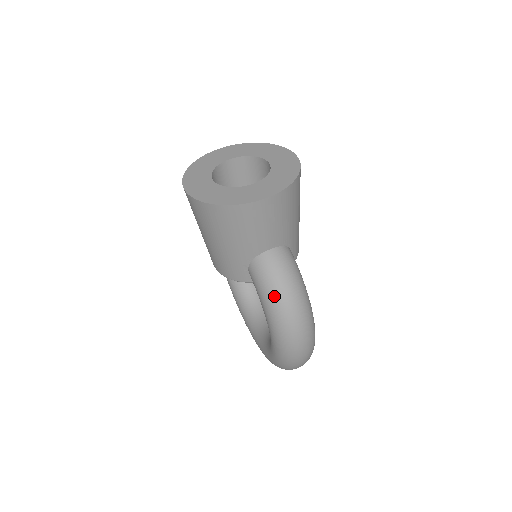
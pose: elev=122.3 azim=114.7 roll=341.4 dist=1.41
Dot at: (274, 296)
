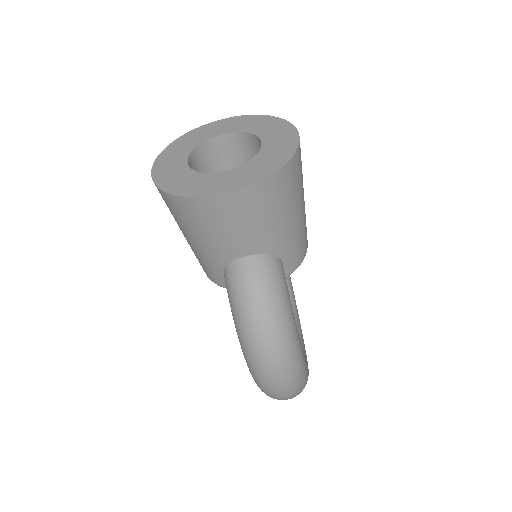
Dot at: (242, 315)
